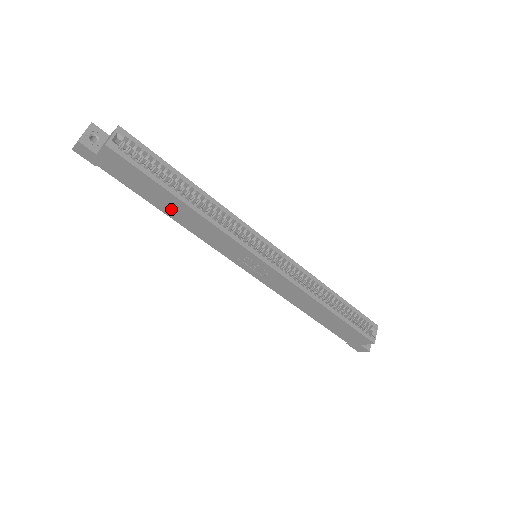
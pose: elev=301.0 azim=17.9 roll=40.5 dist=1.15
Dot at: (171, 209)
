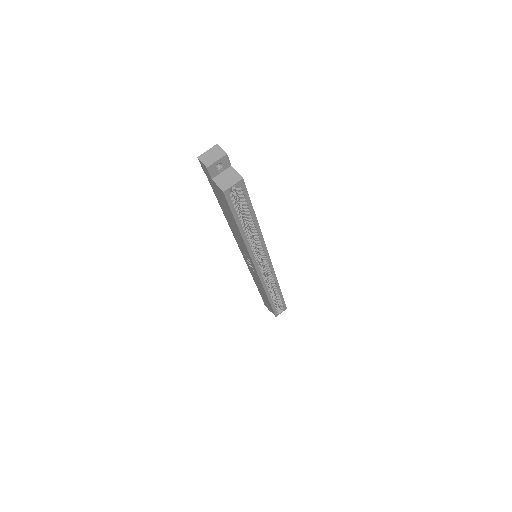
Dot at: (230, 220)
